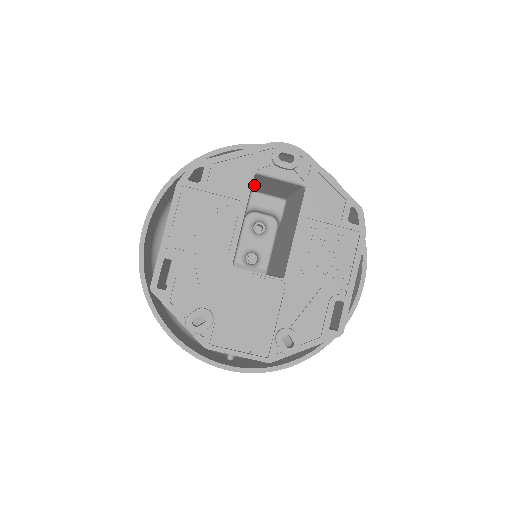
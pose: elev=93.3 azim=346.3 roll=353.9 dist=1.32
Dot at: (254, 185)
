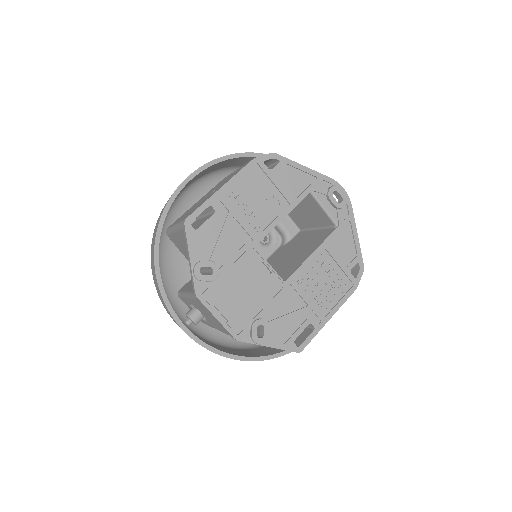
Dot at: occluded
